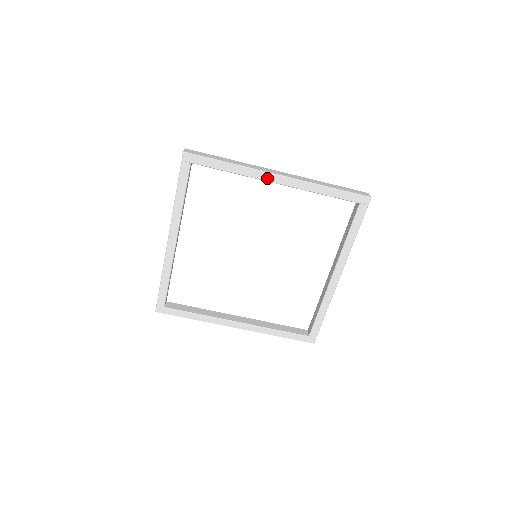
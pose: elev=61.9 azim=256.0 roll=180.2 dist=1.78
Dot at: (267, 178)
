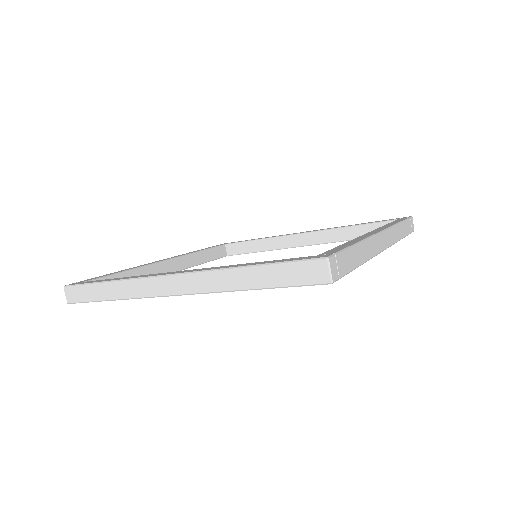
Dot at: occluded
